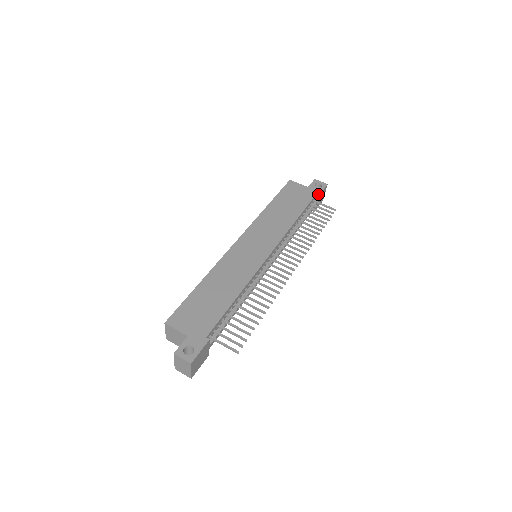
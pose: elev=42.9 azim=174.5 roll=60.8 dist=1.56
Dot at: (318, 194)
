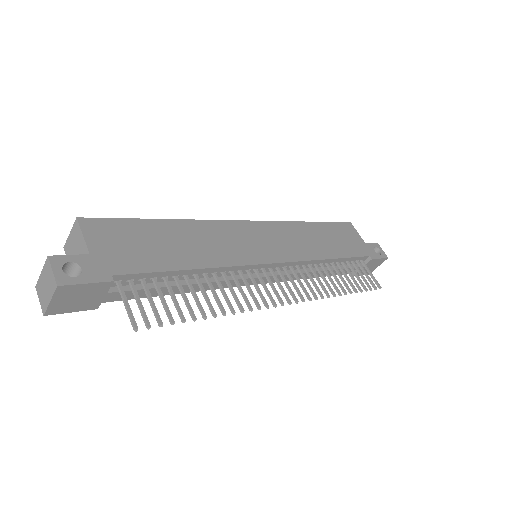
Dot at: (372, 257)
